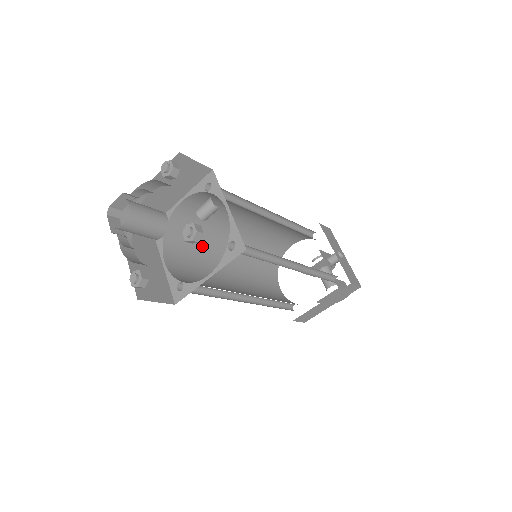
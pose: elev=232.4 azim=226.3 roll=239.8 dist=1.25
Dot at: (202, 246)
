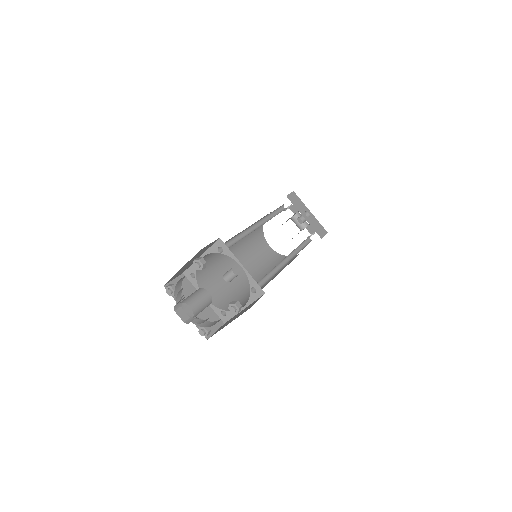
Dot at: (217, 264)
